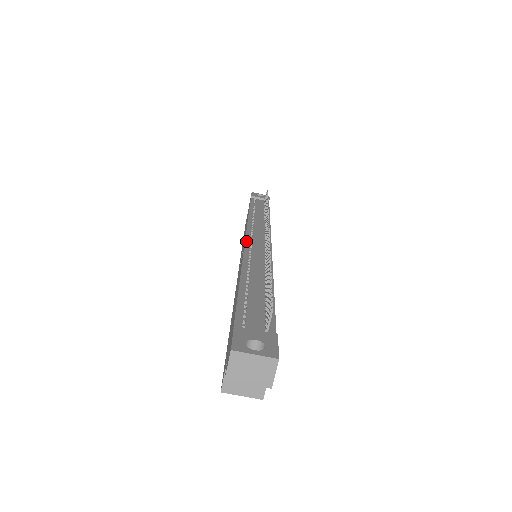
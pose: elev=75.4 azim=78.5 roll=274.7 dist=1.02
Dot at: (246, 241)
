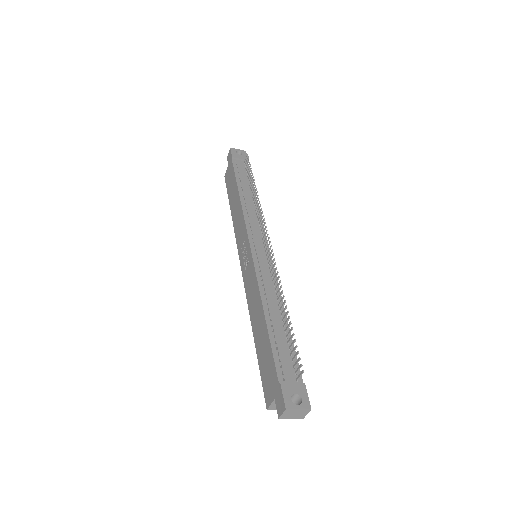
Dot at: (252, 253)
